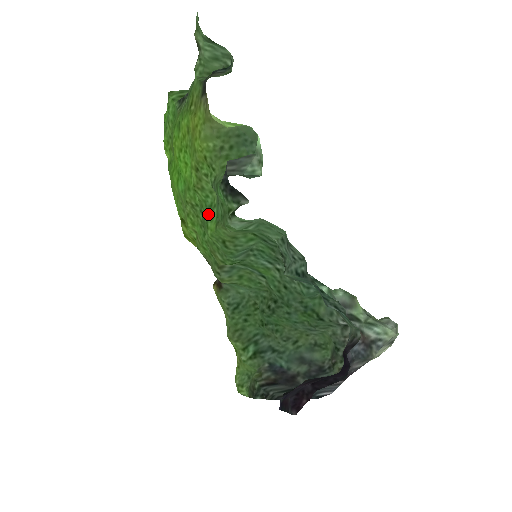
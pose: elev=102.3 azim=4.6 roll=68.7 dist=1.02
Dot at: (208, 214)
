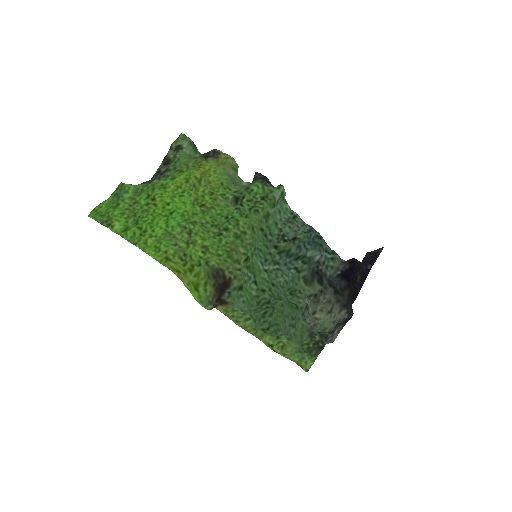
Dot at: (230, 218)
